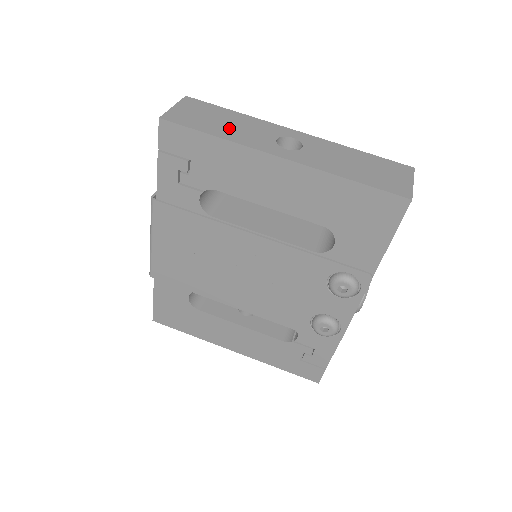
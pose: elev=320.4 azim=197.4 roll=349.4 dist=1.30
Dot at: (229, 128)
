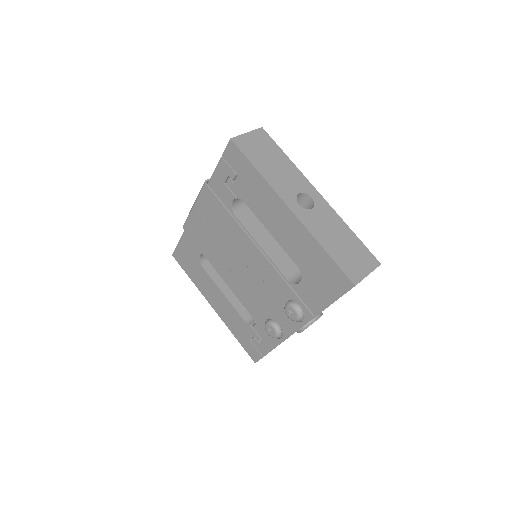
Dot at: (272, 169)
